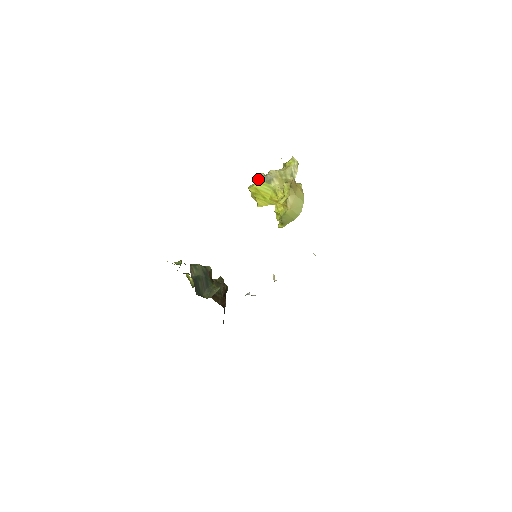
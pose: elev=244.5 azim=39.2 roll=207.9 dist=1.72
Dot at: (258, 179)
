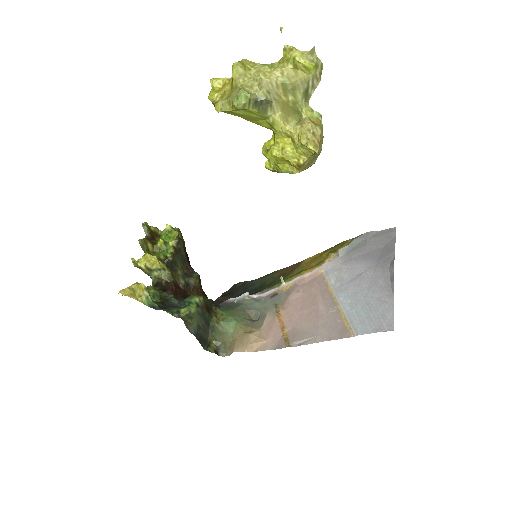
Dot at: (244, 107)
